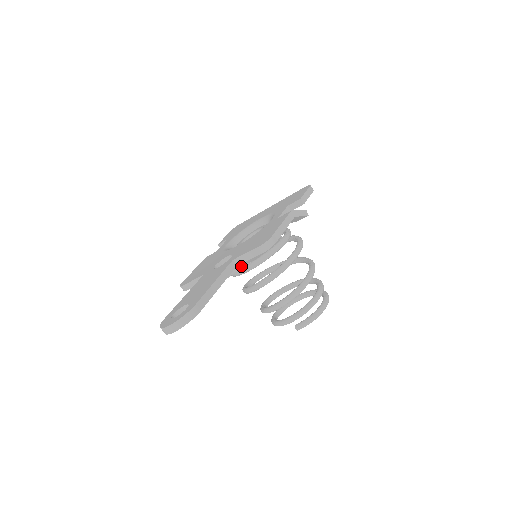
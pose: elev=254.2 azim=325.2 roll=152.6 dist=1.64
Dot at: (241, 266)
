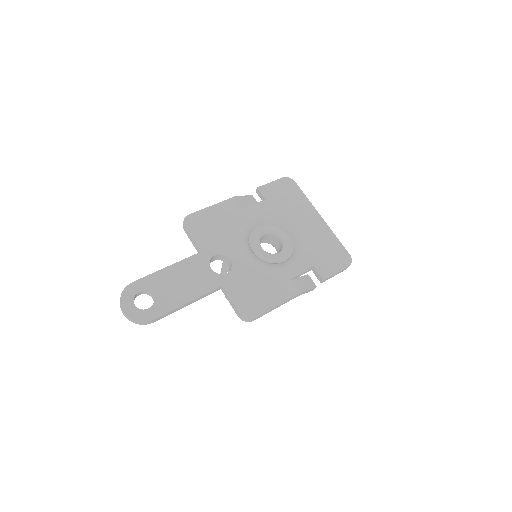
Dot at: occluded
